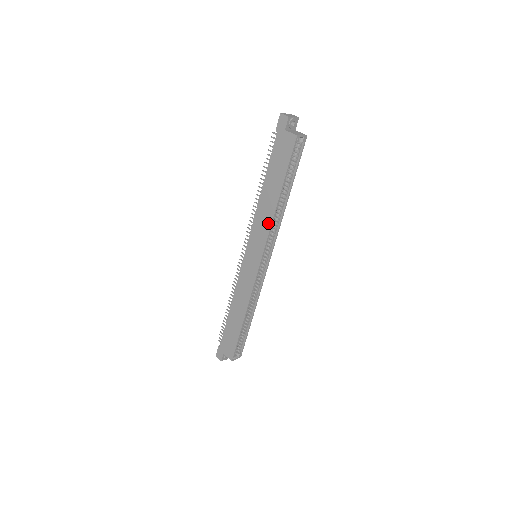
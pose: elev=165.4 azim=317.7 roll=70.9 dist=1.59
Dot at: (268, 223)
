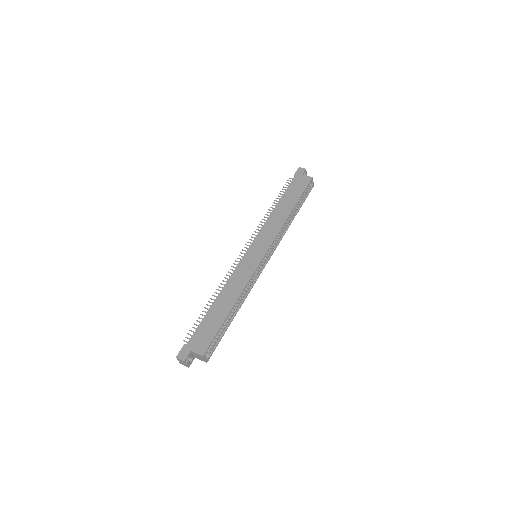
Dot at: (279, 226)
